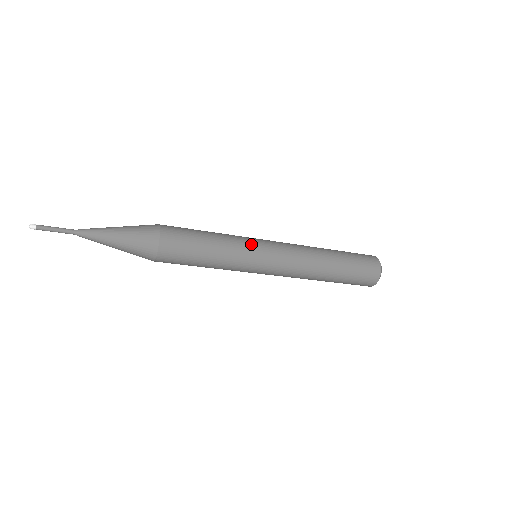
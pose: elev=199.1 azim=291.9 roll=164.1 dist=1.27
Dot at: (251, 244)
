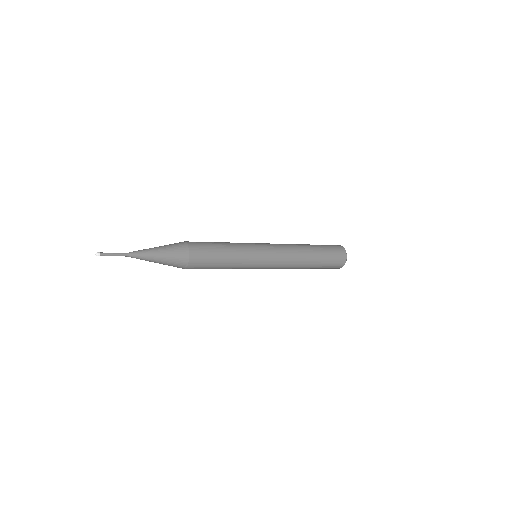
Dot at: (250, 243)
